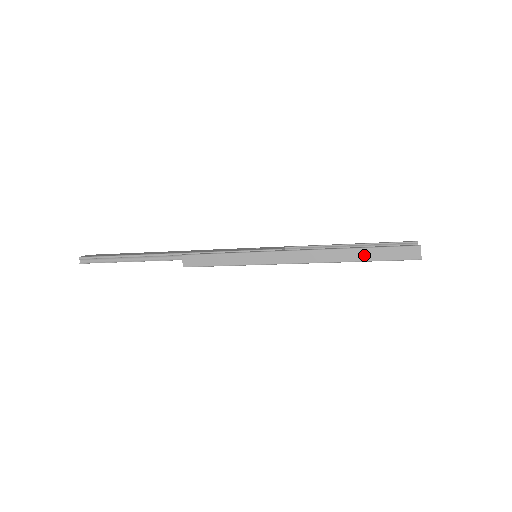
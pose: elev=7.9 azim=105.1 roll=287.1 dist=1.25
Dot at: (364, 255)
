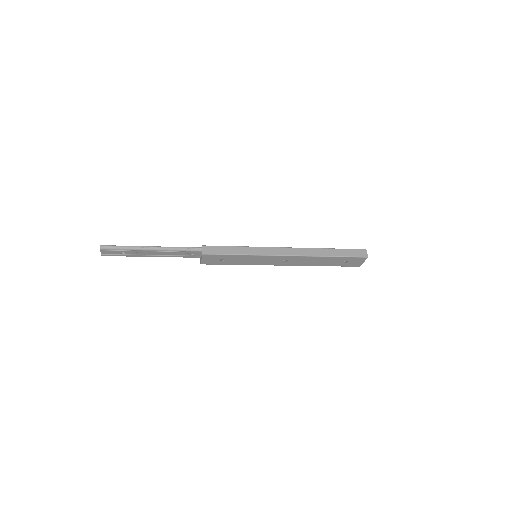
Dot at: (334, 253)
